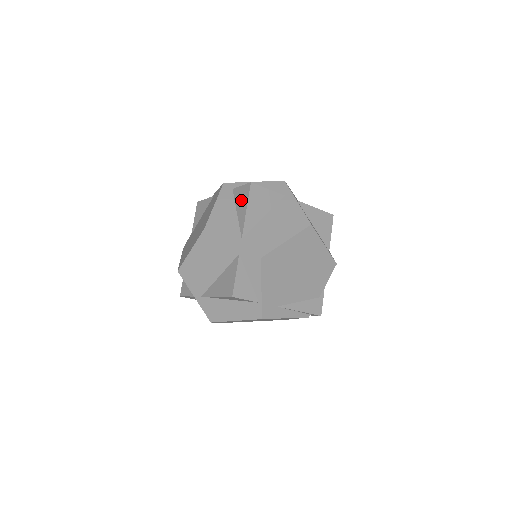
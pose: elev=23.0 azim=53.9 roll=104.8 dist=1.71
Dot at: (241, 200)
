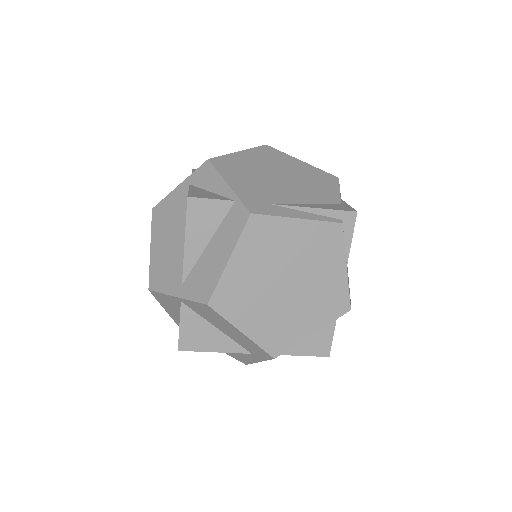
Dot at: occluded
